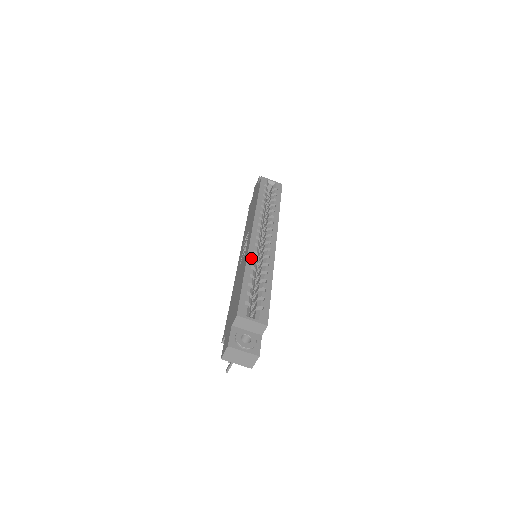
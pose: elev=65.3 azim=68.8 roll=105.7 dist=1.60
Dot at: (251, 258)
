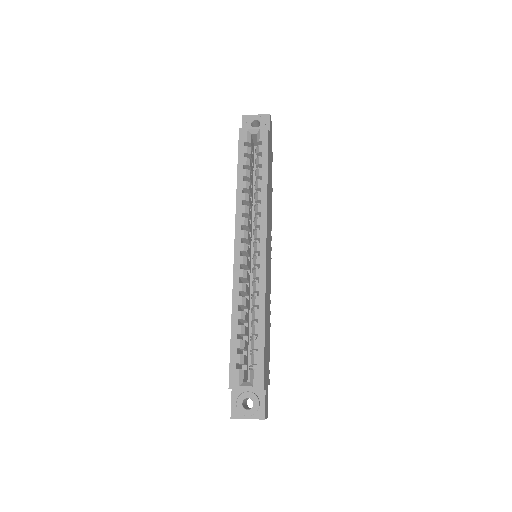
Dot at: (237, 293)
